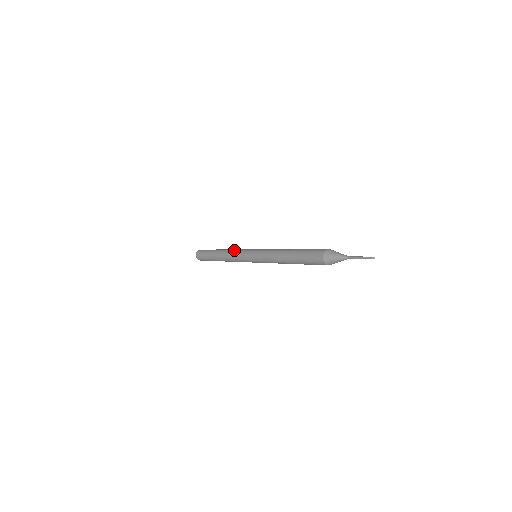
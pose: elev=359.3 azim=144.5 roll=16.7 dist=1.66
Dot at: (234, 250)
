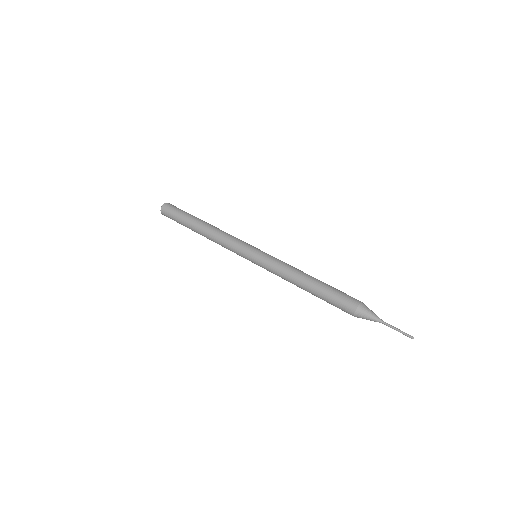
Dot at: (222, 244)
